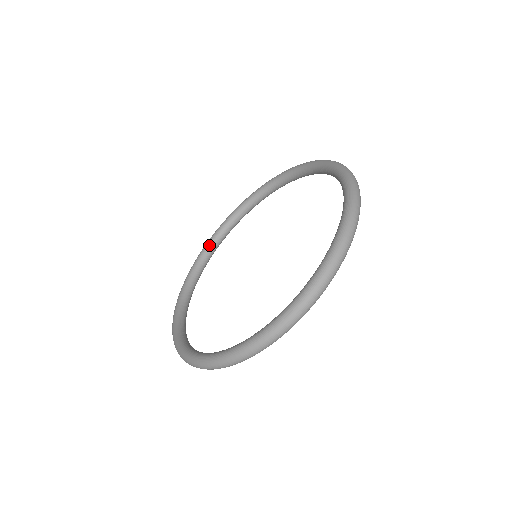
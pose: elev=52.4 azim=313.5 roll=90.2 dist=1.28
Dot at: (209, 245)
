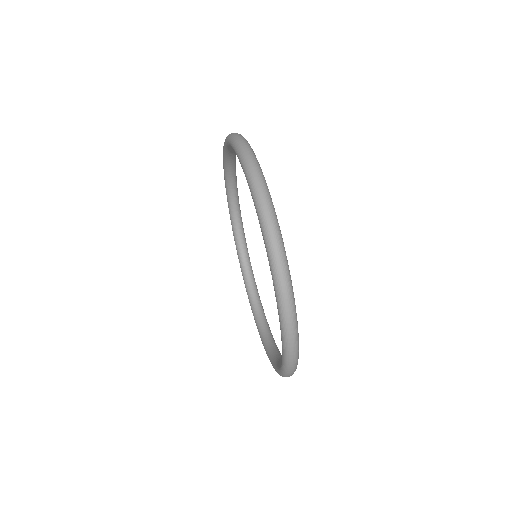
Dot at: (230, 207)
